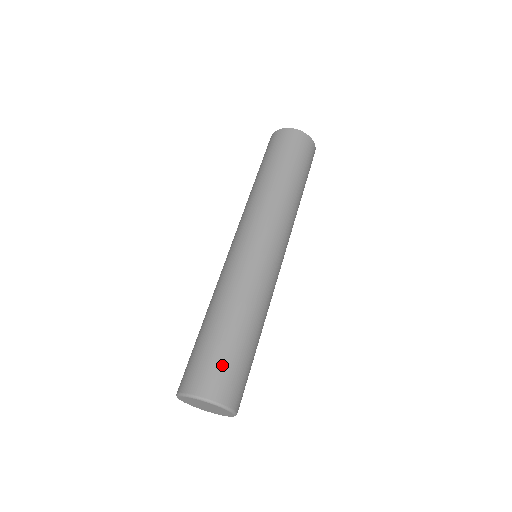
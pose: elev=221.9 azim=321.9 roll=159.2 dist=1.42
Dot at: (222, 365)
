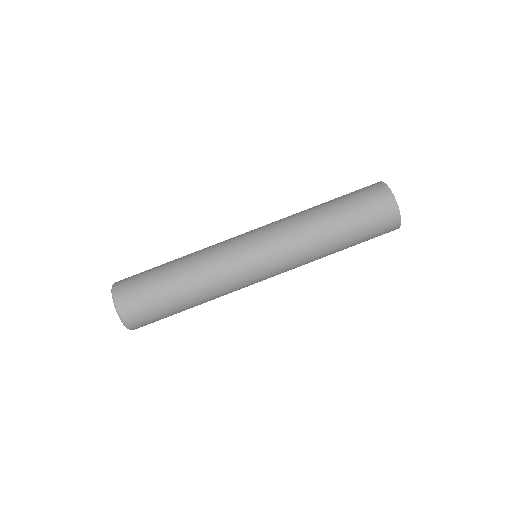
Dot at: (155, 319)
